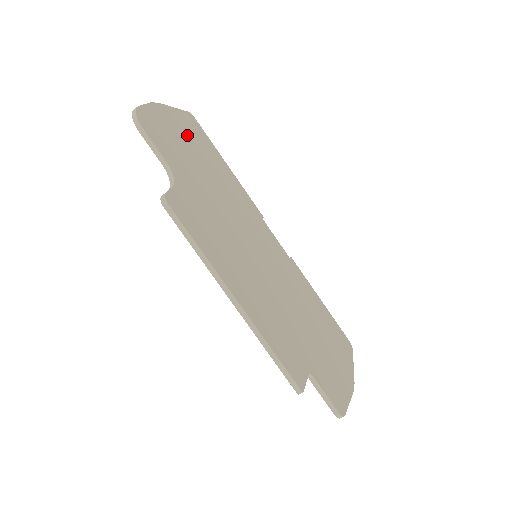
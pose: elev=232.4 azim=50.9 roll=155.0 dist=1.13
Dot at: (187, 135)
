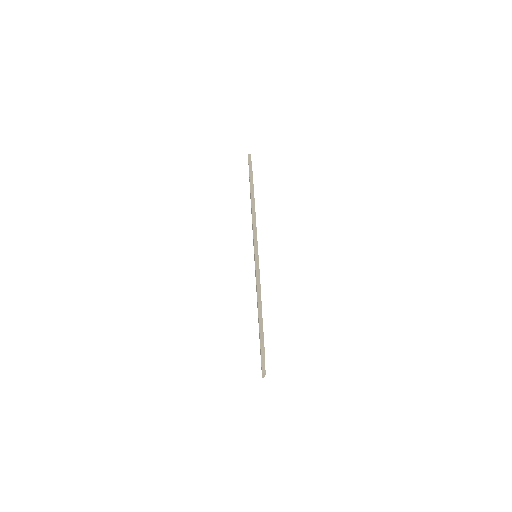
Dot at: occluded
